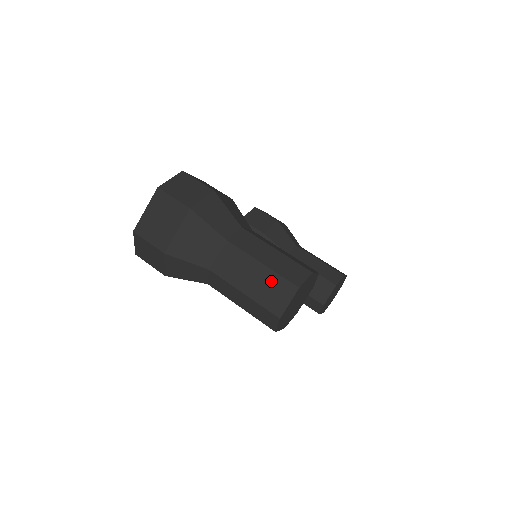
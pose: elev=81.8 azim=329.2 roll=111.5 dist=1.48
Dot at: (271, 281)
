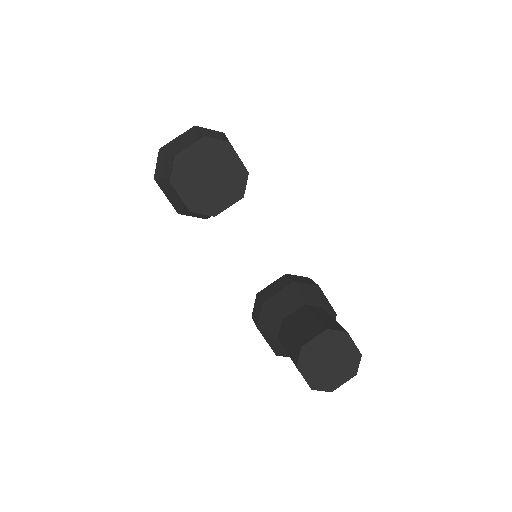
Dot at: occluded
